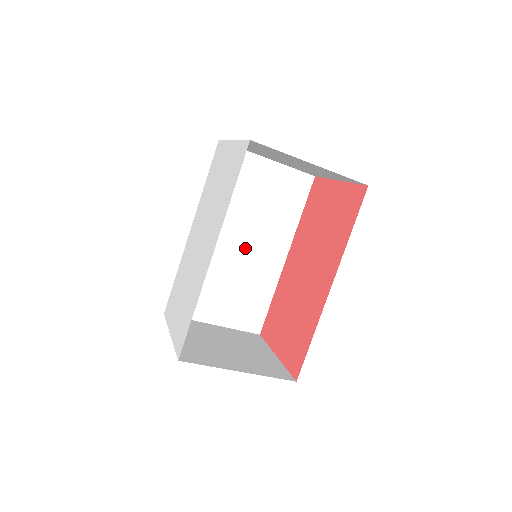
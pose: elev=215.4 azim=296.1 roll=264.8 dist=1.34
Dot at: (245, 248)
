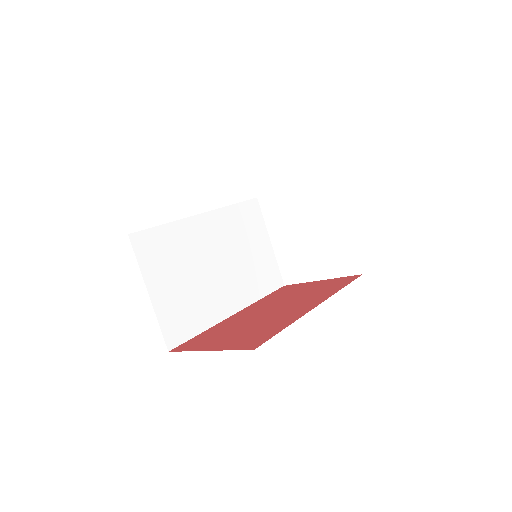
Dot at: (219, 270)
